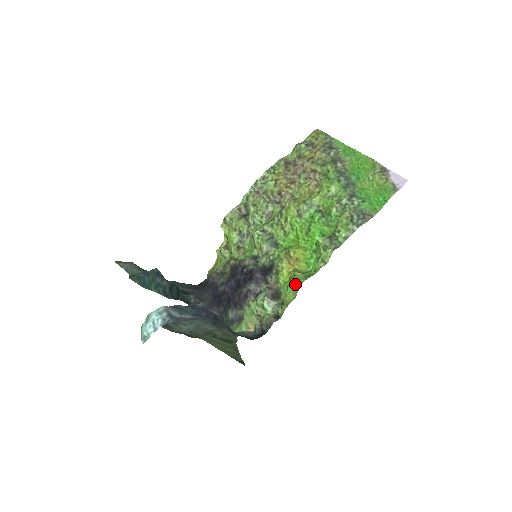
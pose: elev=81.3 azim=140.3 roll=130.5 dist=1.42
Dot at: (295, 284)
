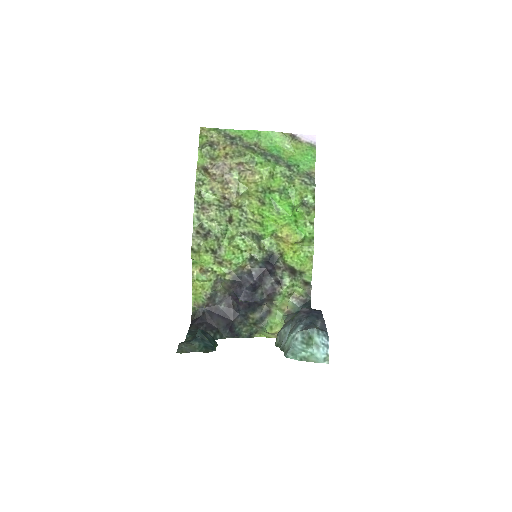
Dot at: (308, 252)
